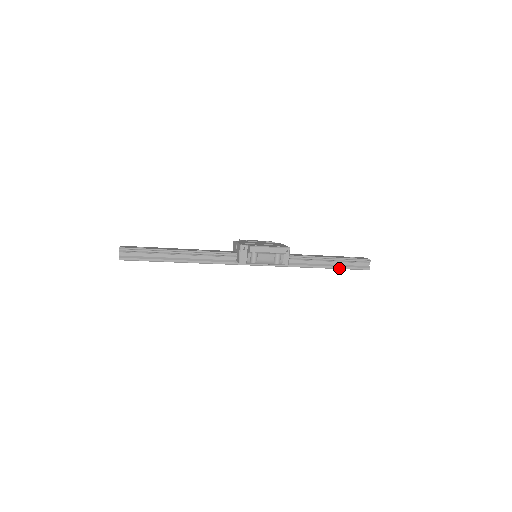
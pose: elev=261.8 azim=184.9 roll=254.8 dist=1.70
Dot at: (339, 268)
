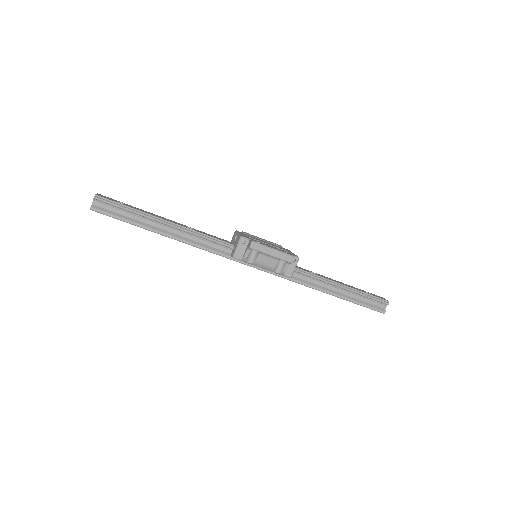
Dot at: (349, 300)
